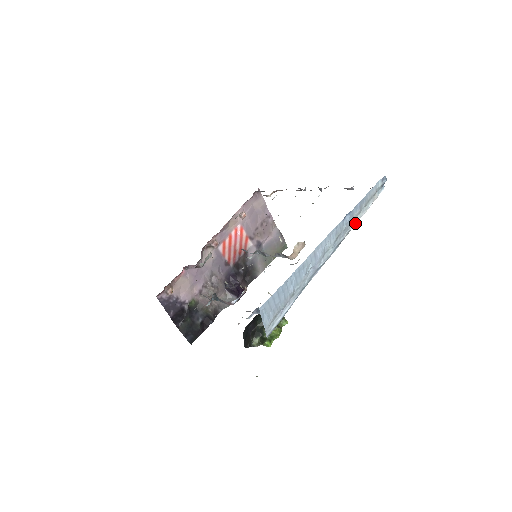
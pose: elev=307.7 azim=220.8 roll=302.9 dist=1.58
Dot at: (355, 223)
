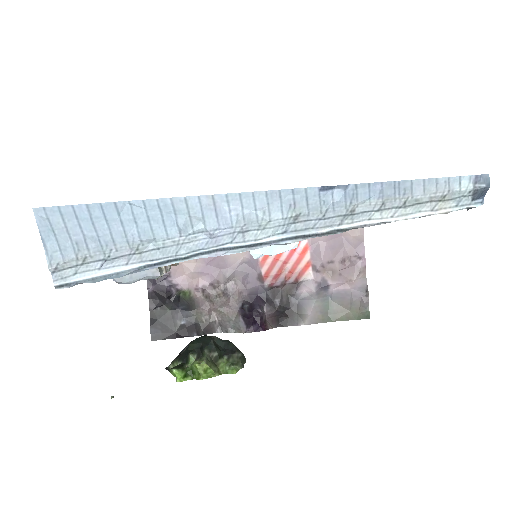
Dot at: (362, 224)
